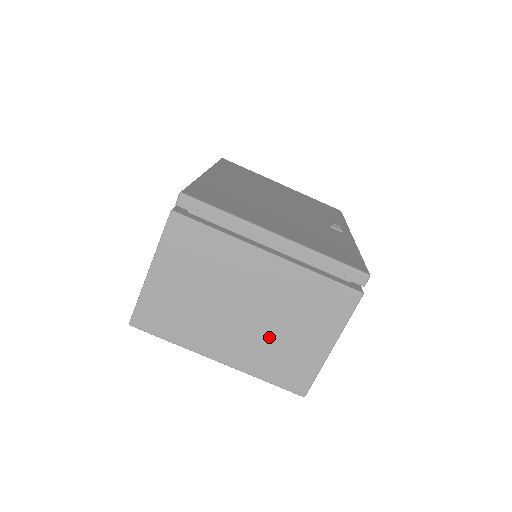
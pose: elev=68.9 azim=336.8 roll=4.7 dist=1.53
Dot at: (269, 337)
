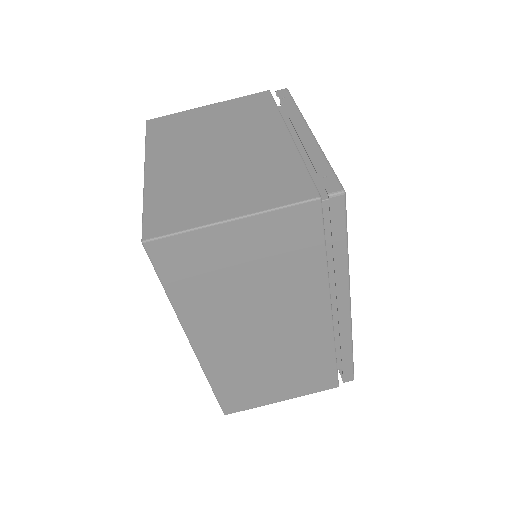
Dot at: (203, 178)
